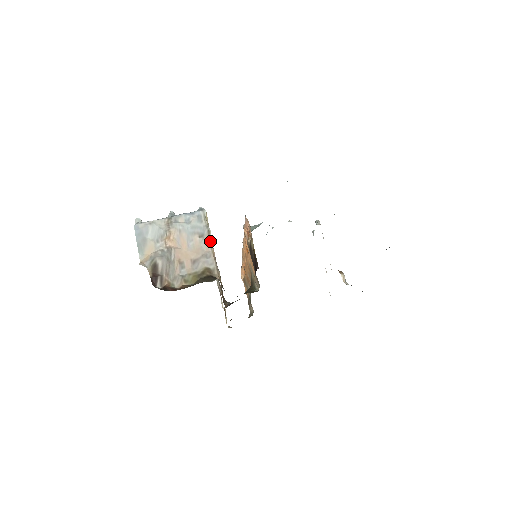
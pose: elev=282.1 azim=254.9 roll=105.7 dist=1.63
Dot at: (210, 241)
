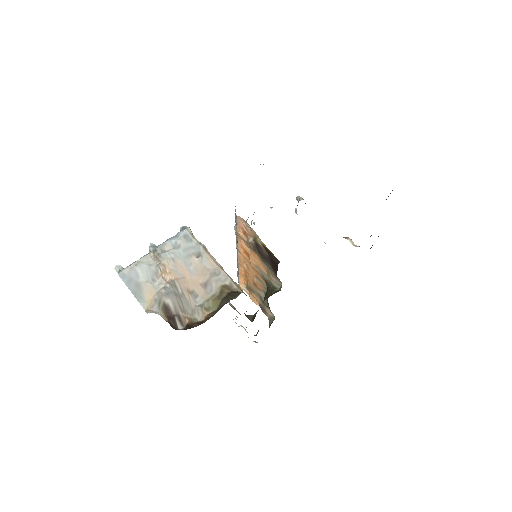
Dot at: (211, 257)
